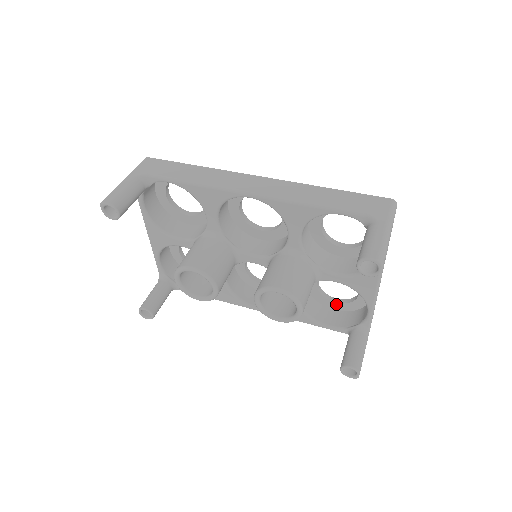
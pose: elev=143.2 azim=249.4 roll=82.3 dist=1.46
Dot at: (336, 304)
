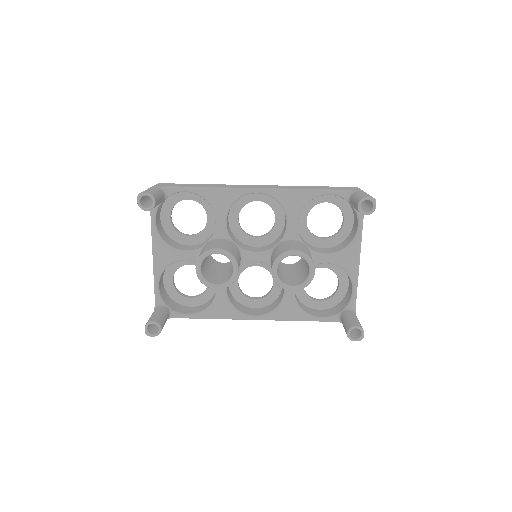
Dot at: (320, 302)
